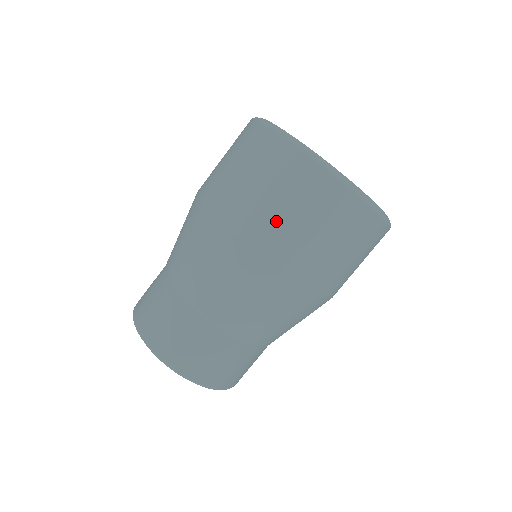
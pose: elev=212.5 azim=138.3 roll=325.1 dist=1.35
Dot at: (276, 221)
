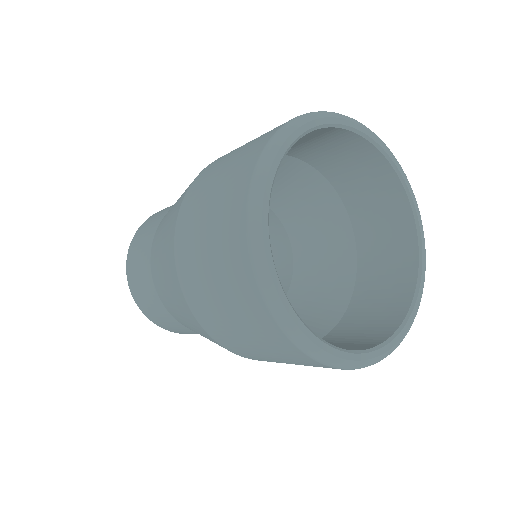
Dot at: (221, 324)
